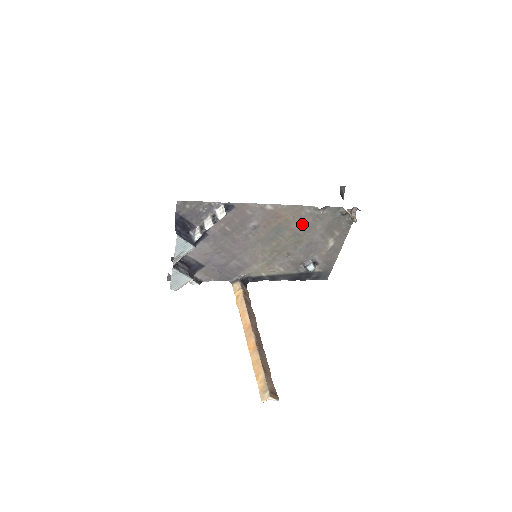
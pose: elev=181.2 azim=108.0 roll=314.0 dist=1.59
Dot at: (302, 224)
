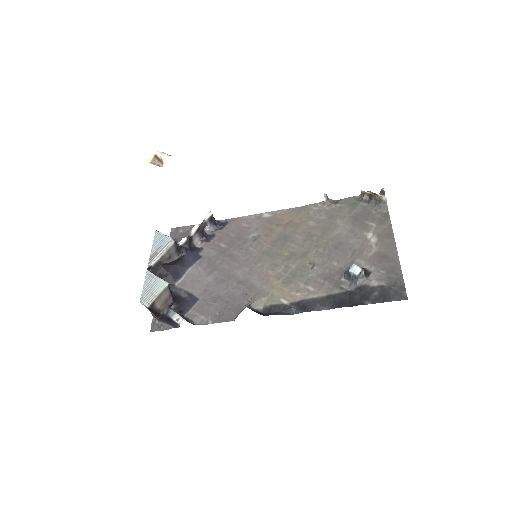
Dot at: (315, 224)
